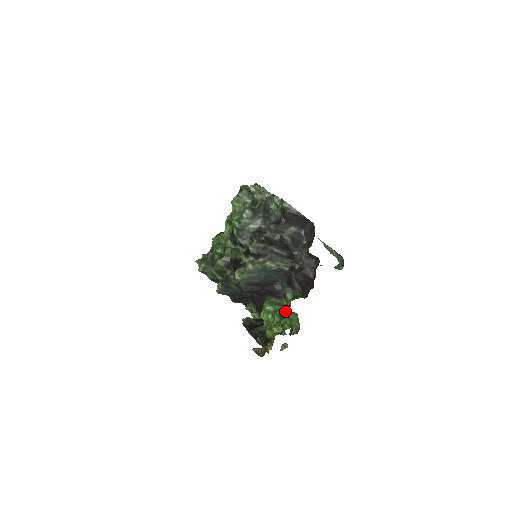
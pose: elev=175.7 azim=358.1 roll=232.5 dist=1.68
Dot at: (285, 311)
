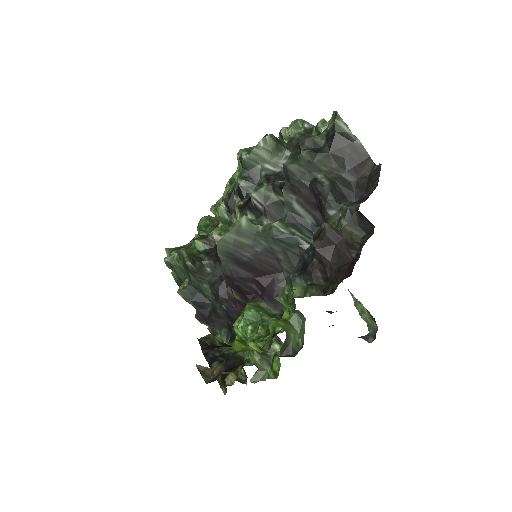
Dot at: occluded
